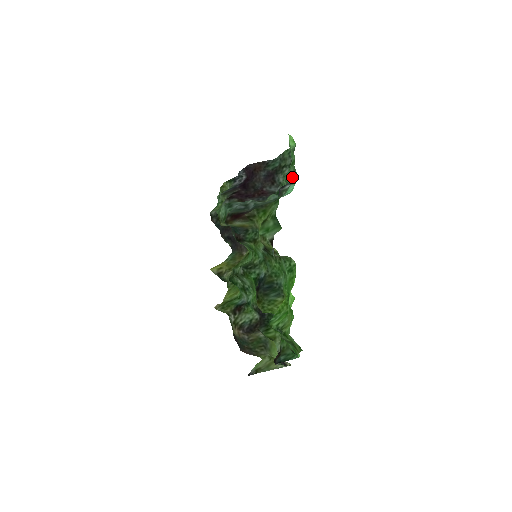
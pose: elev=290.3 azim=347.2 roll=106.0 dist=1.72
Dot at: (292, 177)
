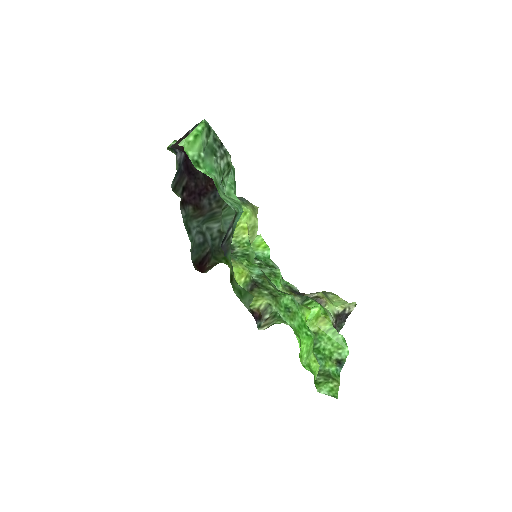
Dot at: (230, 200)
